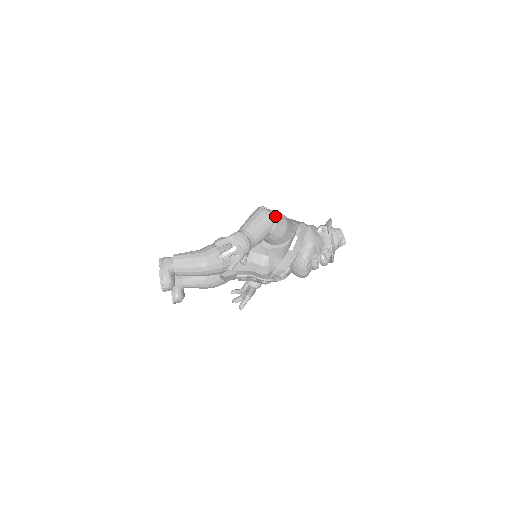
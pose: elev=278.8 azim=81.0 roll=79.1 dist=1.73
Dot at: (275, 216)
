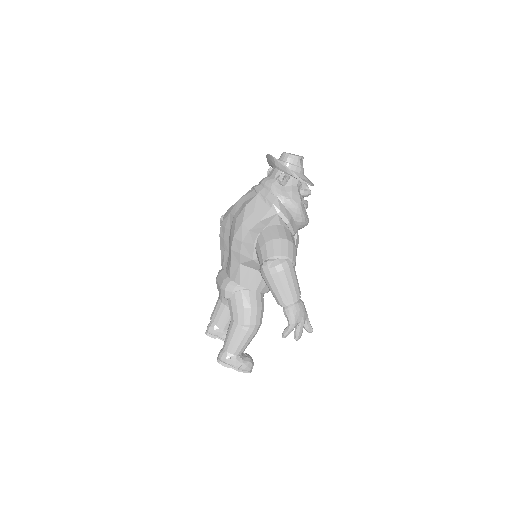
Dot at: (286, 258)
